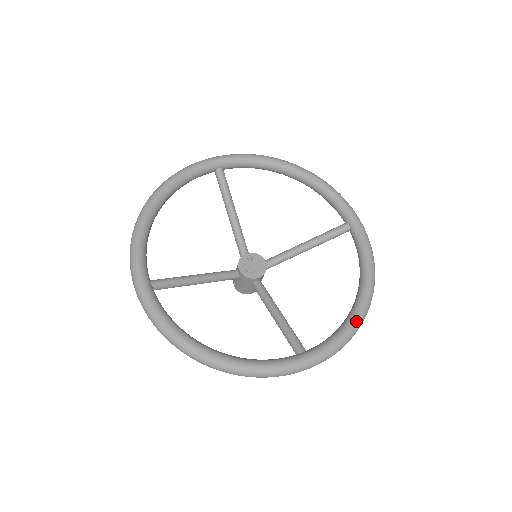
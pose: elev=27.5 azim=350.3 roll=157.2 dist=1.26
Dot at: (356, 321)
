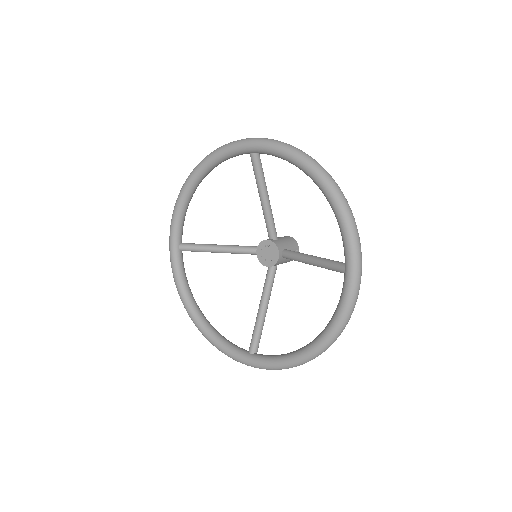
Dot at: (294, 361)
